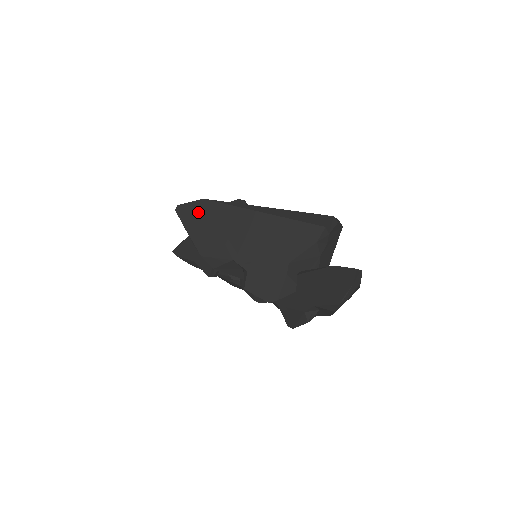
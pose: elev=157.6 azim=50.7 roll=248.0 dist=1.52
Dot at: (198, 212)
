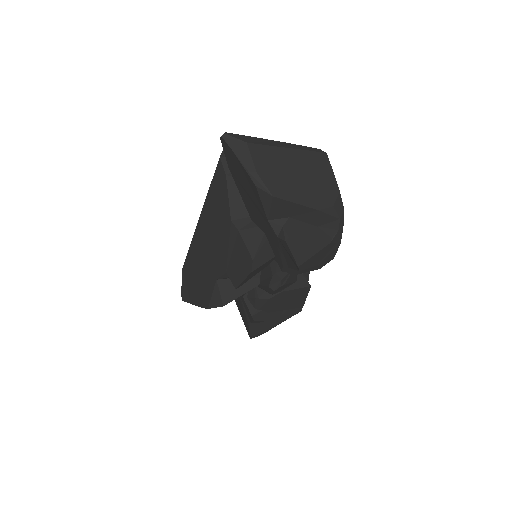
Dot at: (187, 281)
